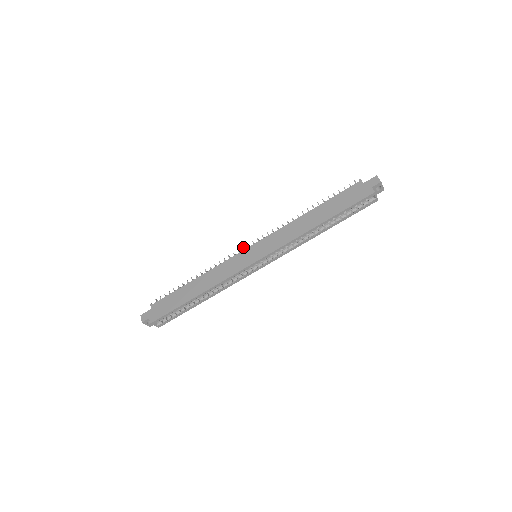
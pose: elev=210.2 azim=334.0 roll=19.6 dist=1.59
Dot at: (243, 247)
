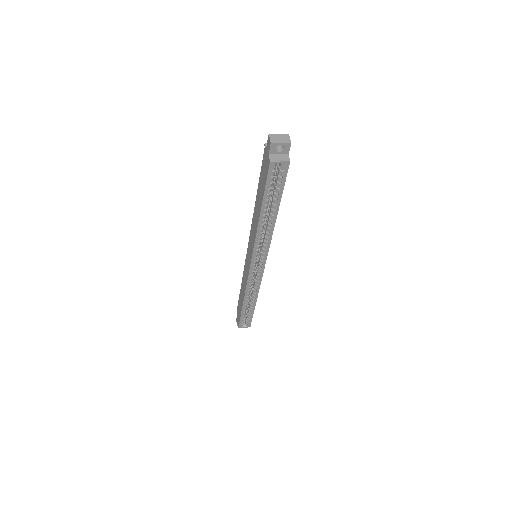
Dot at: occluded
